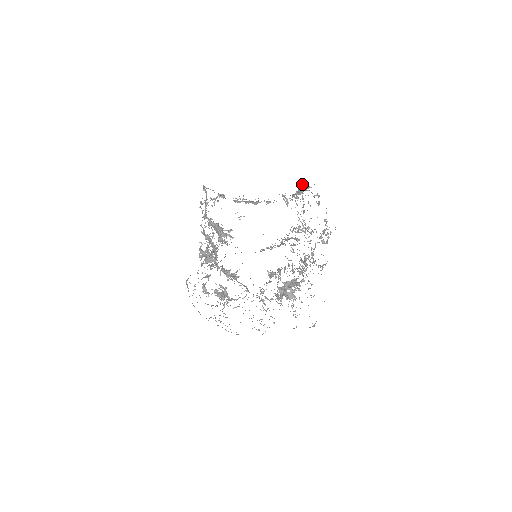
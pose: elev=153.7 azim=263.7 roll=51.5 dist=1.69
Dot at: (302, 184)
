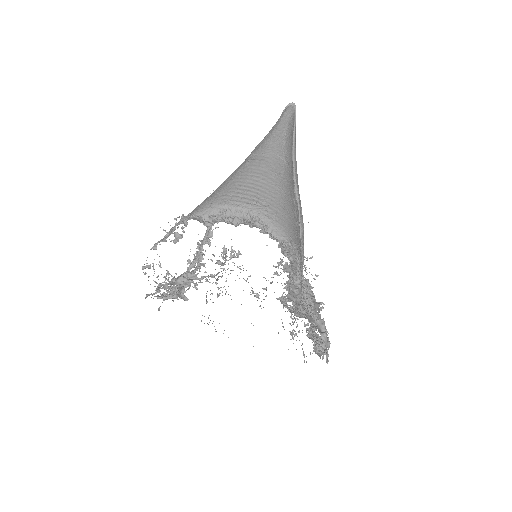
Dot at: occluded
